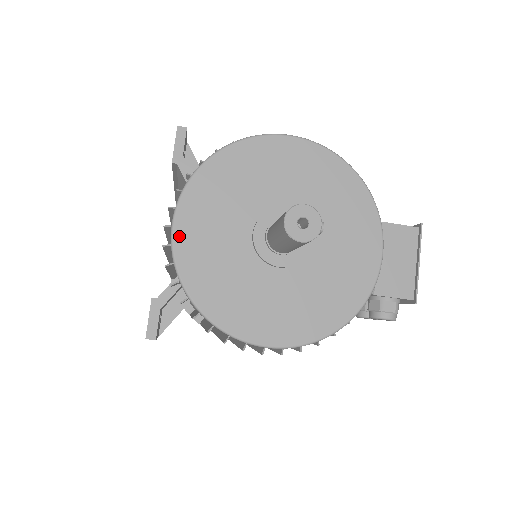
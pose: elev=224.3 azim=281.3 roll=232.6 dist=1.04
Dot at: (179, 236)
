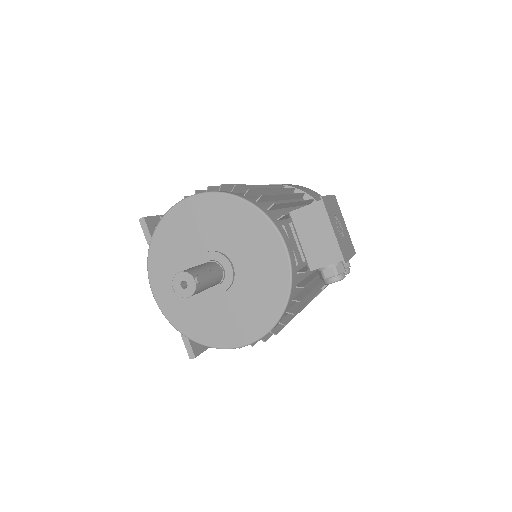
Dot at: (160, 301)
